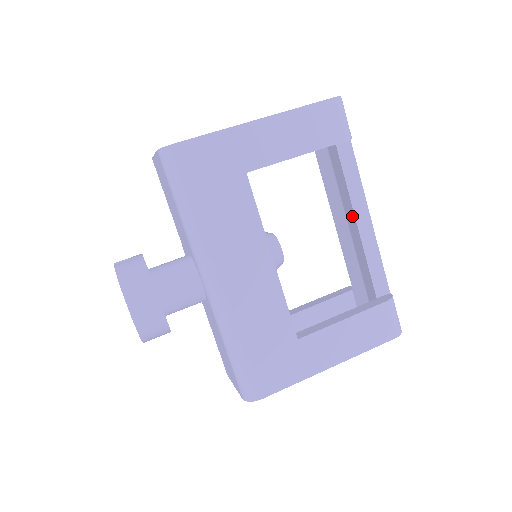
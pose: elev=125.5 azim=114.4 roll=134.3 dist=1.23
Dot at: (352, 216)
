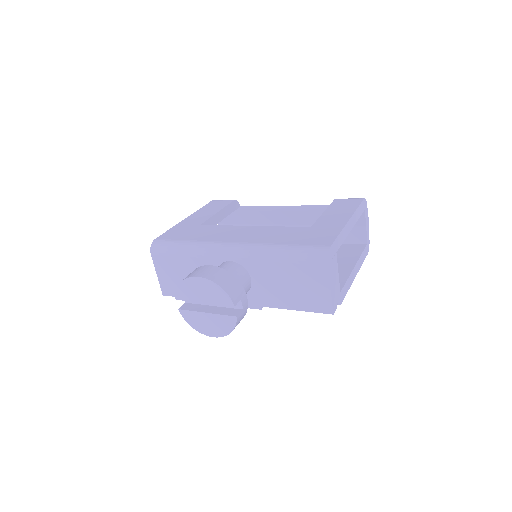
Dot at: (279, 215)
